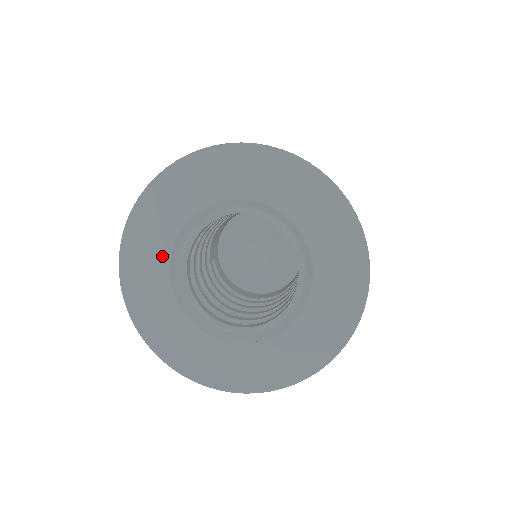
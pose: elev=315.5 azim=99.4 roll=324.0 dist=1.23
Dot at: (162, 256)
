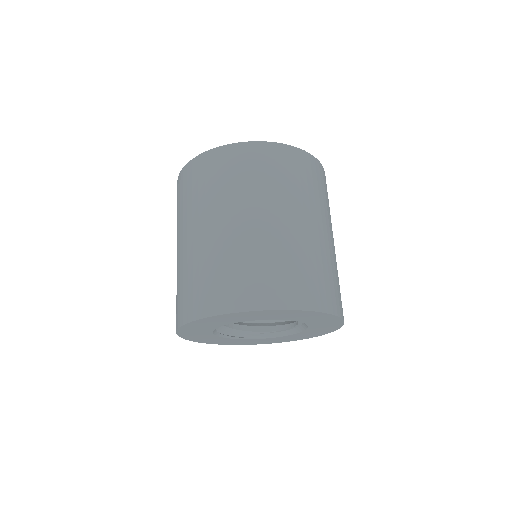
Dot at: (207, 332)
